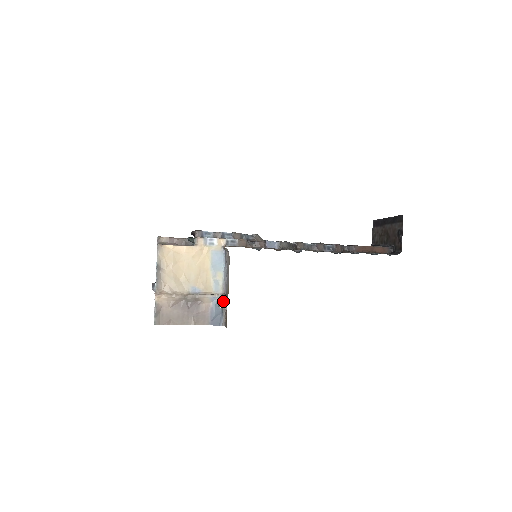
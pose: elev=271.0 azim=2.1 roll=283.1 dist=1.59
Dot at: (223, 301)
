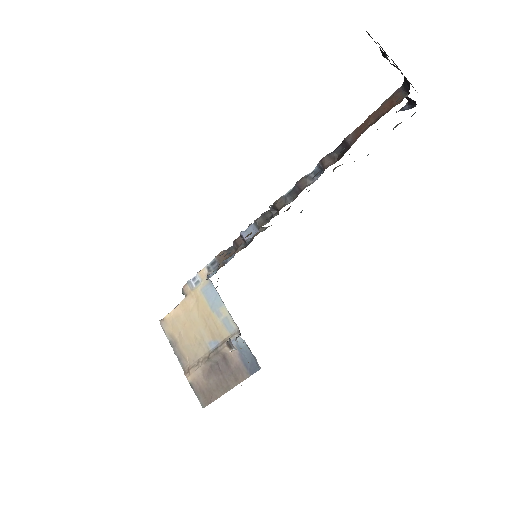
Dot at: (228, 342)
